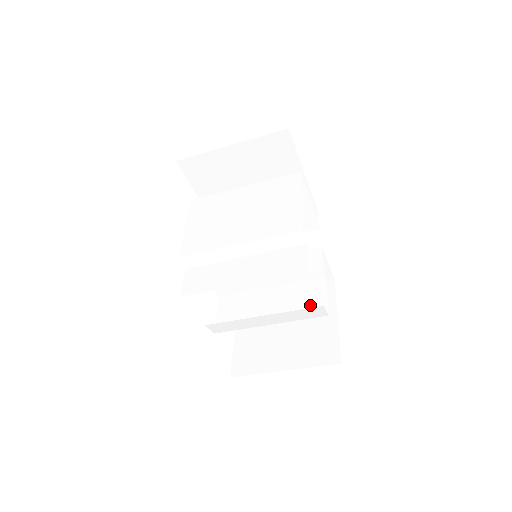
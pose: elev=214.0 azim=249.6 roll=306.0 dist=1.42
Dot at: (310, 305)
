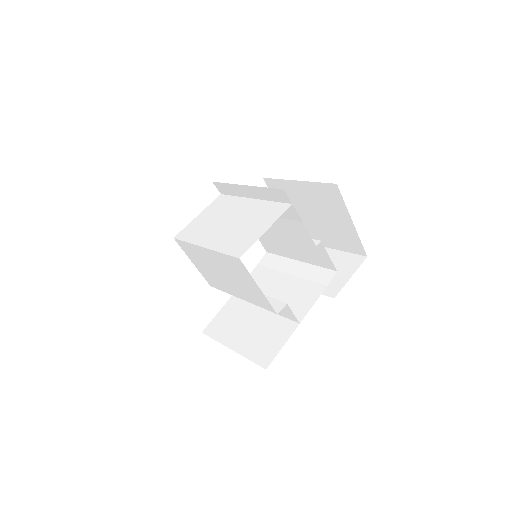
Dot at: (320, 259)
